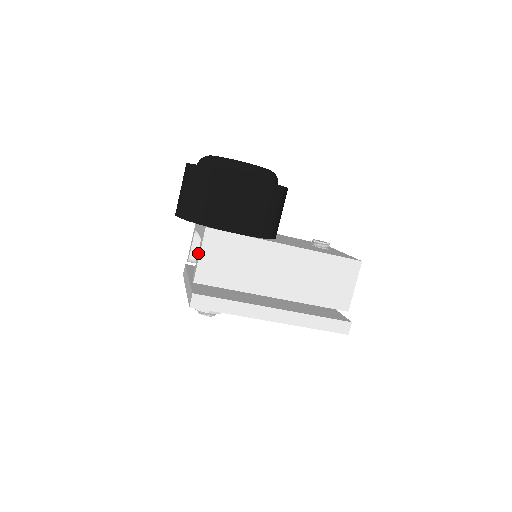
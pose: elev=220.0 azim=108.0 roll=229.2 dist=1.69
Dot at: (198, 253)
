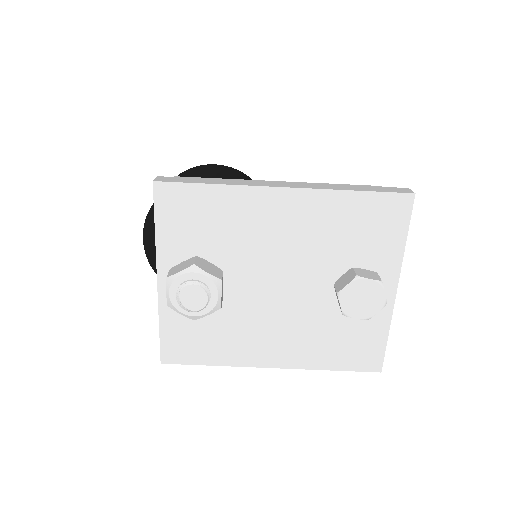
Dot at: occluded
